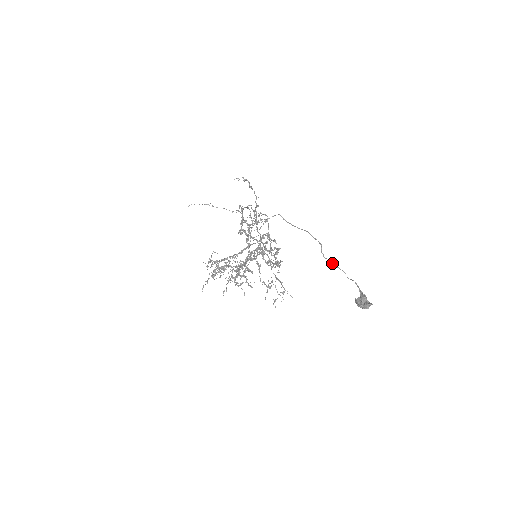
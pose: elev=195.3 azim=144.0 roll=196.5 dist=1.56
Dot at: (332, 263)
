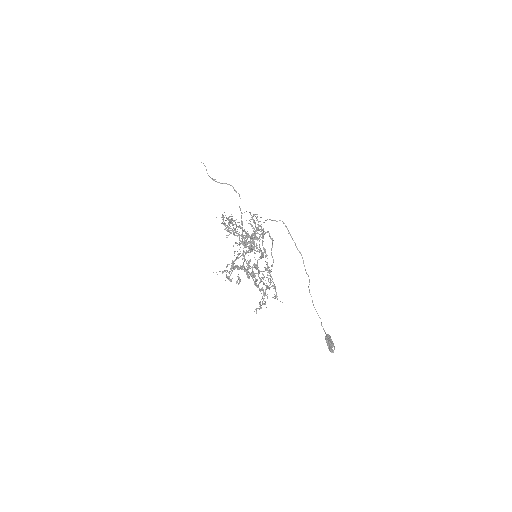
Dot at: (313, 305)
